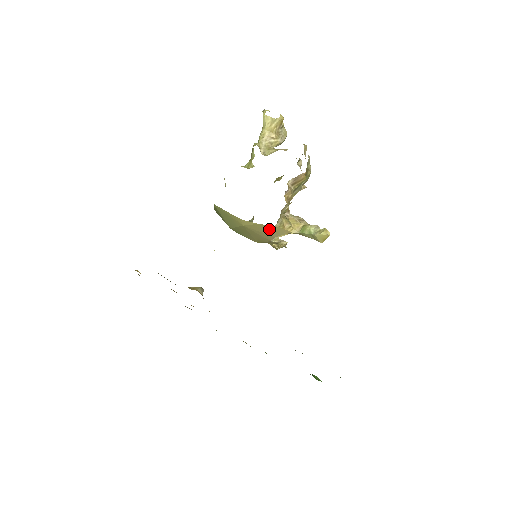
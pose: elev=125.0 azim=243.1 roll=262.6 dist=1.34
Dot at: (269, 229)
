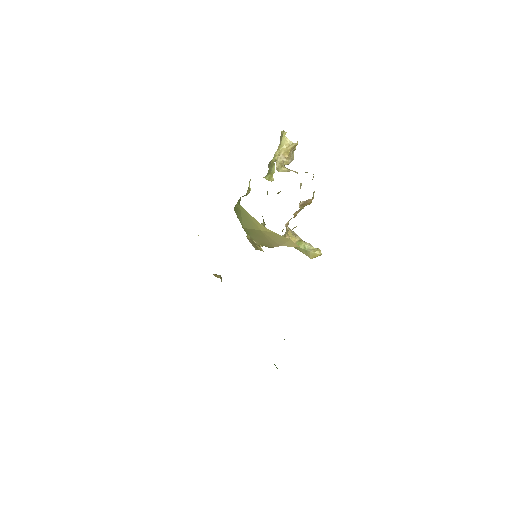
Dot at: (281, 239)
